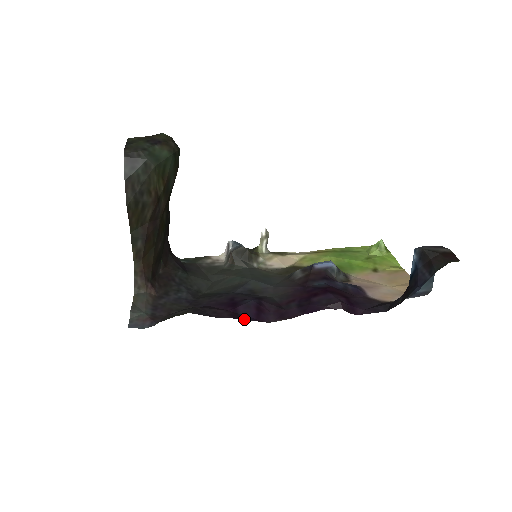
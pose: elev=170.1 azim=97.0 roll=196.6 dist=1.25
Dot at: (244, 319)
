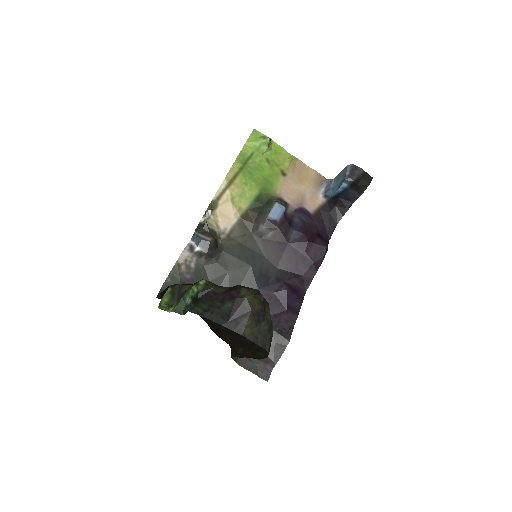
Dot at: (300, 308)
